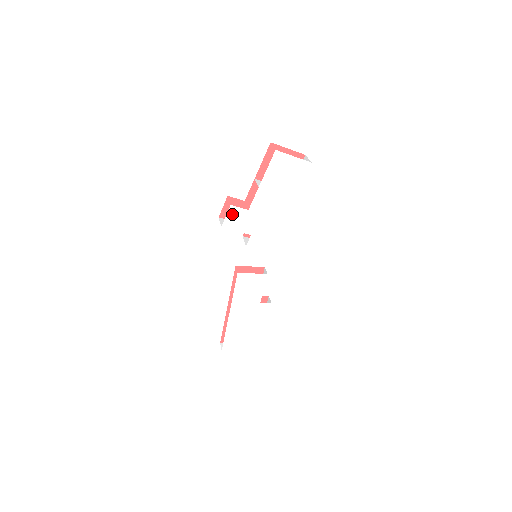
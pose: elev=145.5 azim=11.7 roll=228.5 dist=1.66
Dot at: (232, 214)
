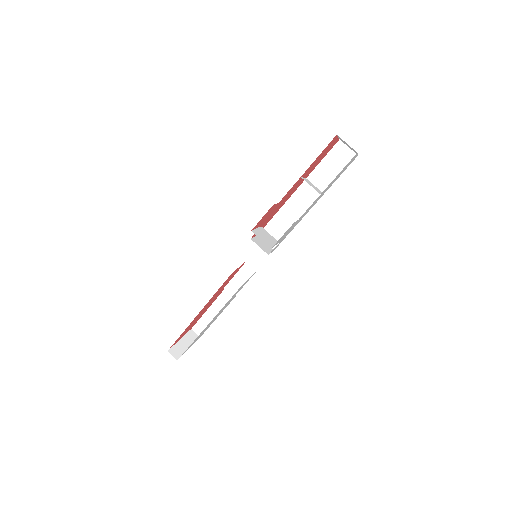
Dot at: occluded
